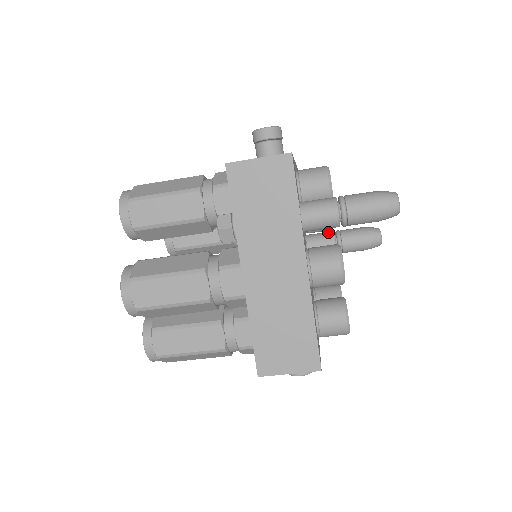
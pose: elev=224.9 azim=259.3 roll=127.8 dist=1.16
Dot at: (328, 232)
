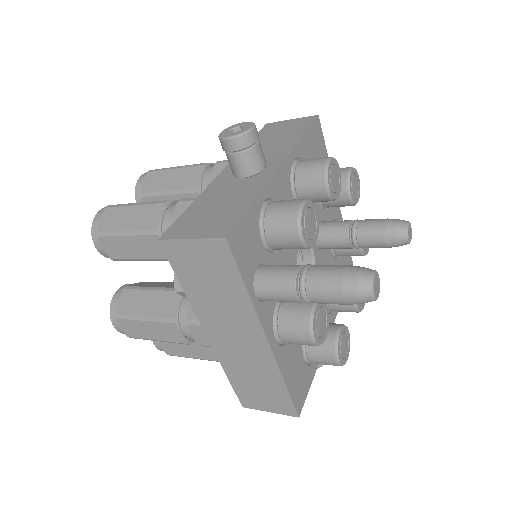
Dot at: (342, 224)
